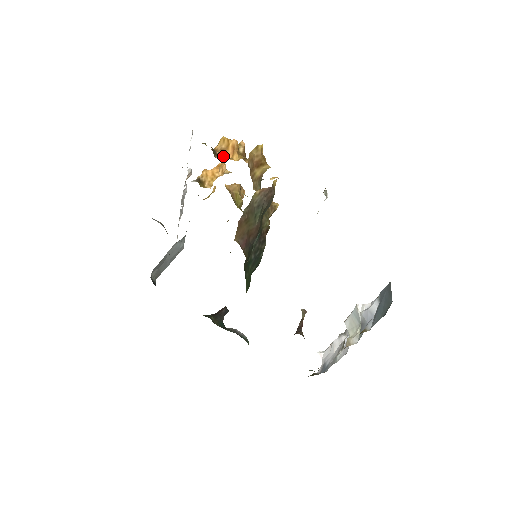
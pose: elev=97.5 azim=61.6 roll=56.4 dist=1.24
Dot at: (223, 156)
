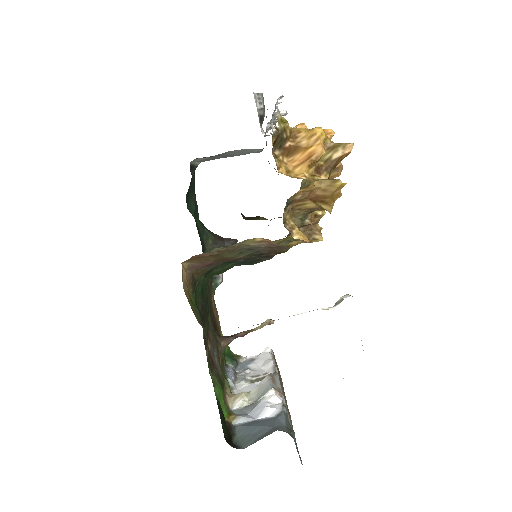
Dot at: (292, 153)
